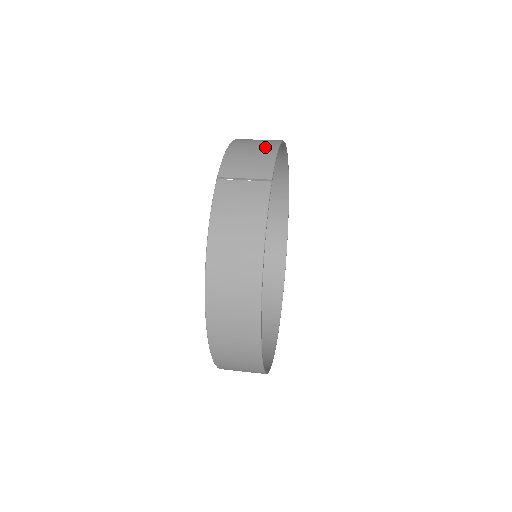
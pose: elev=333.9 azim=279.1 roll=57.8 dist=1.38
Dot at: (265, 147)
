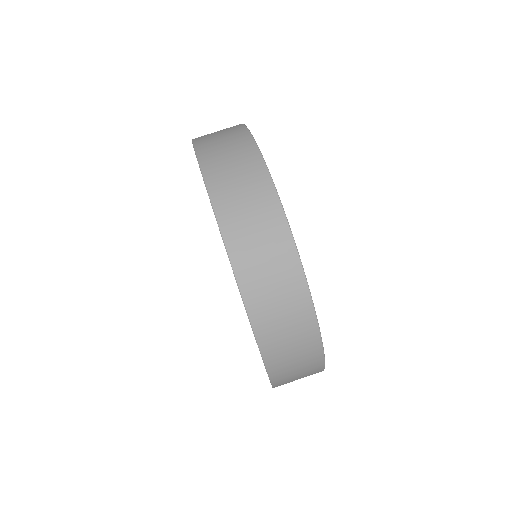
Dot at: (311, 369)
